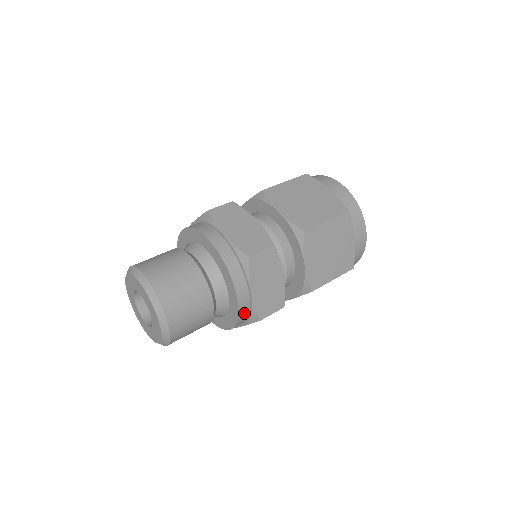
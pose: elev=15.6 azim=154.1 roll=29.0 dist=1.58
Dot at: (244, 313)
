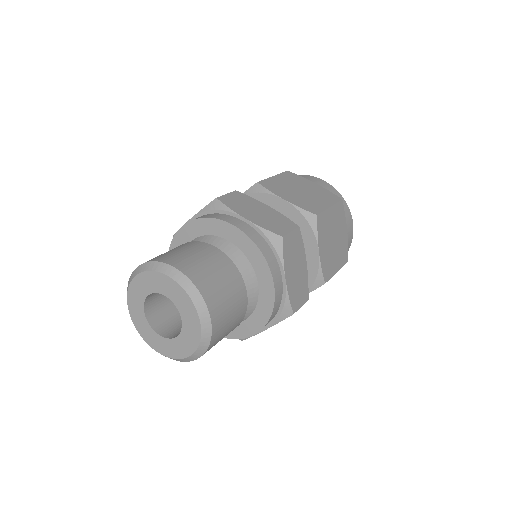
Dot at: (261, 244)
